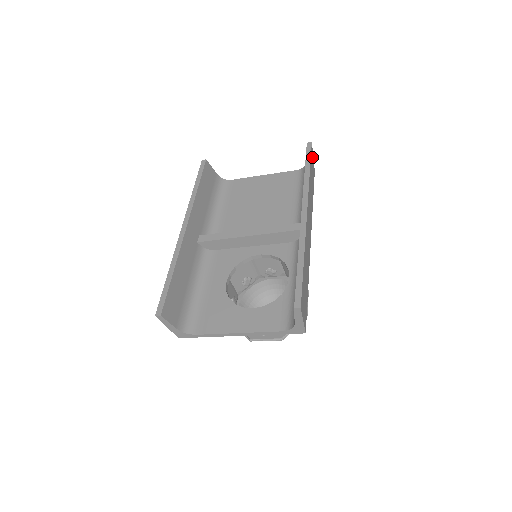
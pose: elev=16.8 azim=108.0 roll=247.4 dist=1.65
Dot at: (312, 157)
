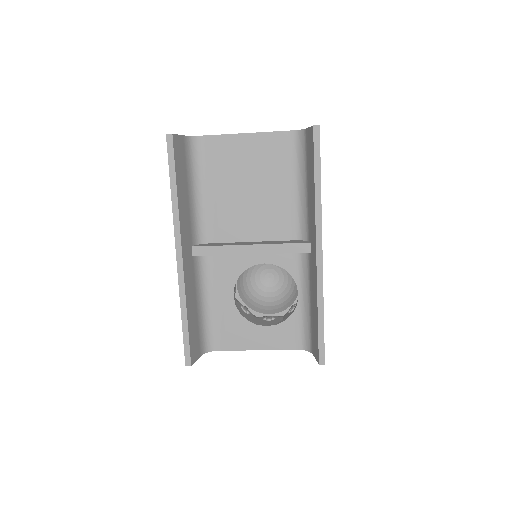
Dot at: occluded
